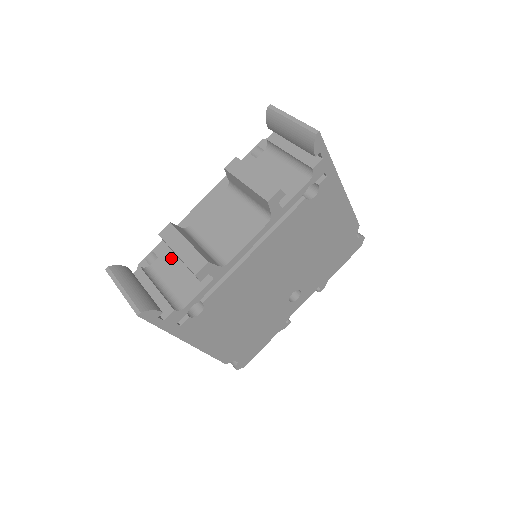
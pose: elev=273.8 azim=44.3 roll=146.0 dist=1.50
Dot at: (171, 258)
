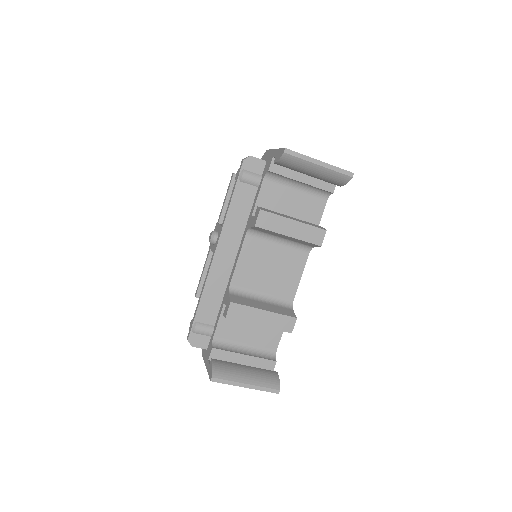
Dot at: (232, 322)
